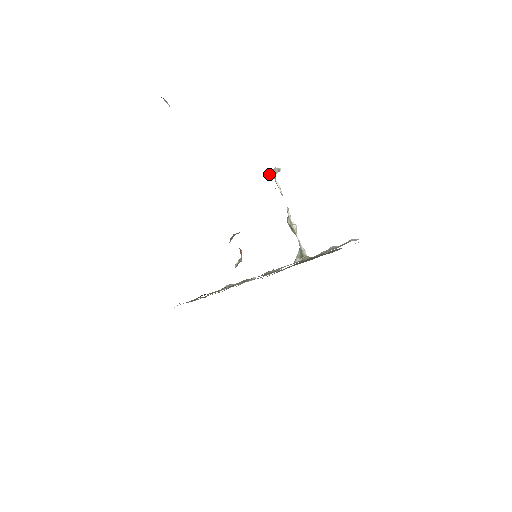
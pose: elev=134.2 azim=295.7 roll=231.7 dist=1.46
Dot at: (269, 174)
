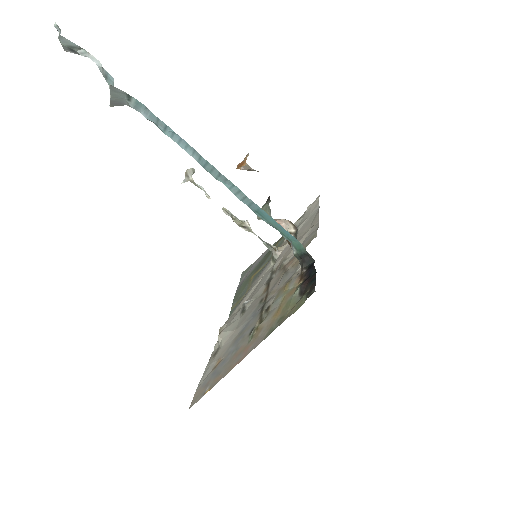
Dot at: (183, 180)
